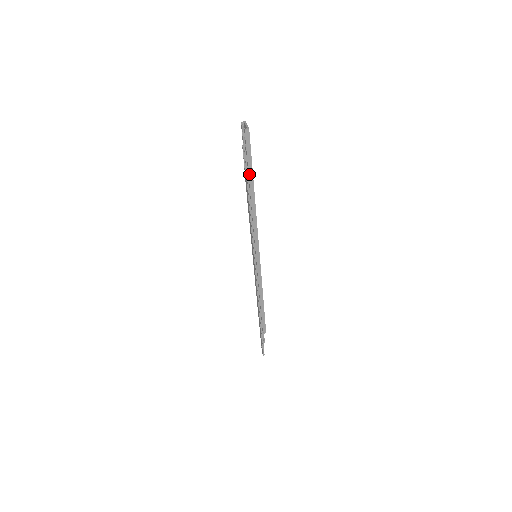
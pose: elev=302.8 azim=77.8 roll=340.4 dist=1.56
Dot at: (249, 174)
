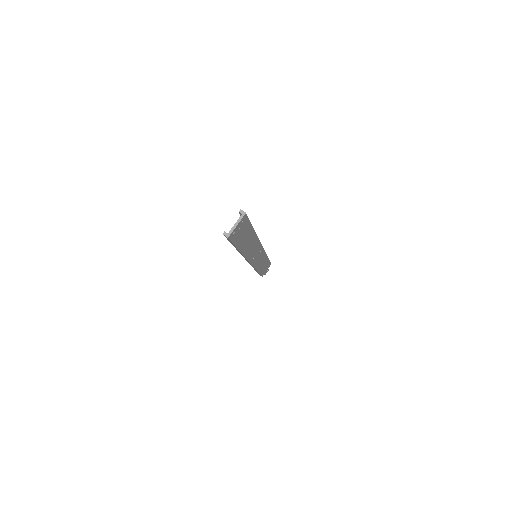
Dot at: occluded
